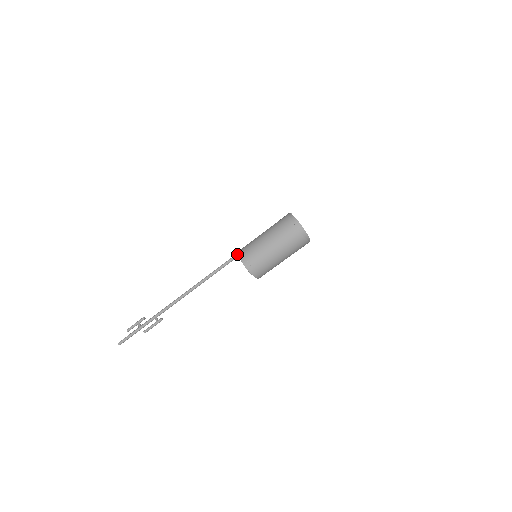
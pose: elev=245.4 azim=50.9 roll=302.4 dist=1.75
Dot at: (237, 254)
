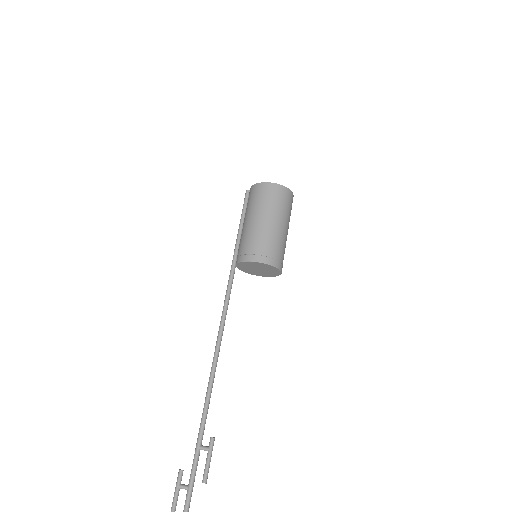
Dot at: (231, 274)
